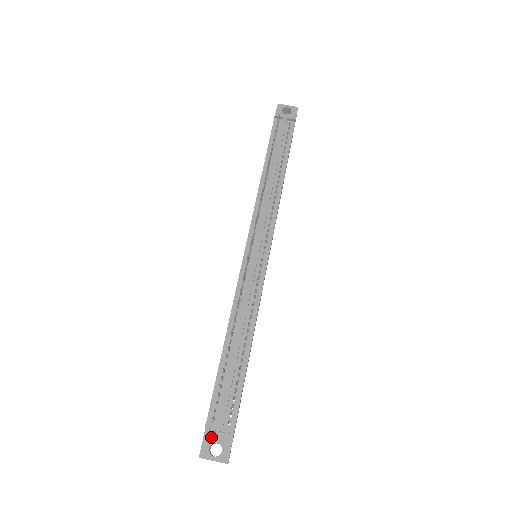
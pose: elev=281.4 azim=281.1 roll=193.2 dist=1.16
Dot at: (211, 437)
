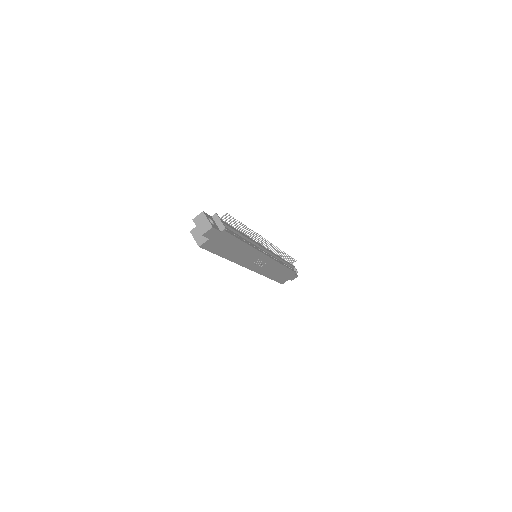
Dot at: (212, 219)
